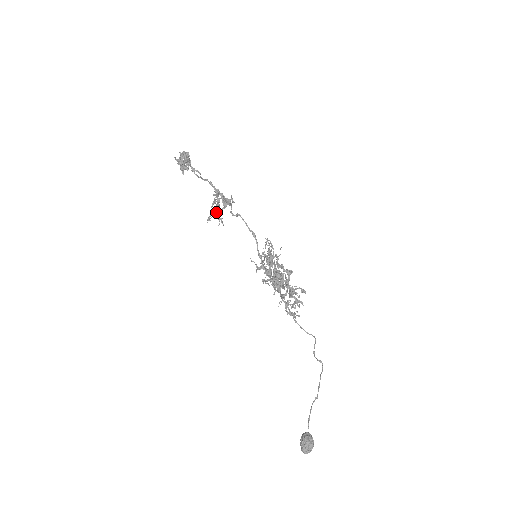
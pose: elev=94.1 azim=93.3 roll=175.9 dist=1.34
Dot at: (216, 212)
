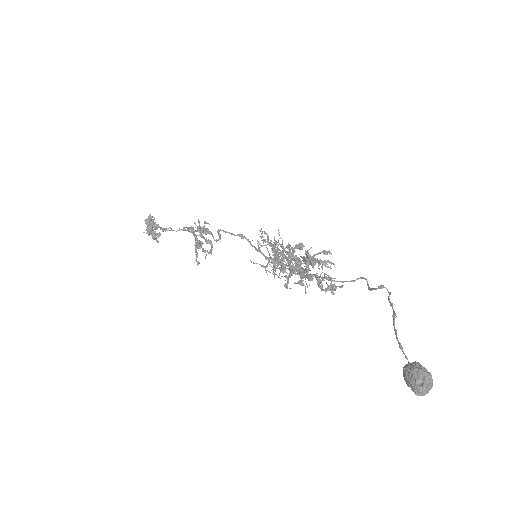
Dot at: (199, 248)
